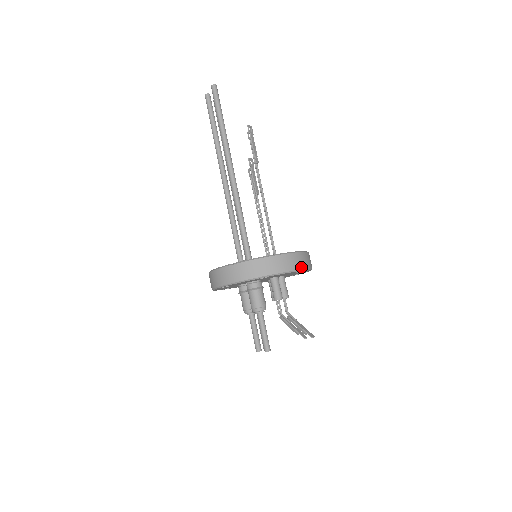
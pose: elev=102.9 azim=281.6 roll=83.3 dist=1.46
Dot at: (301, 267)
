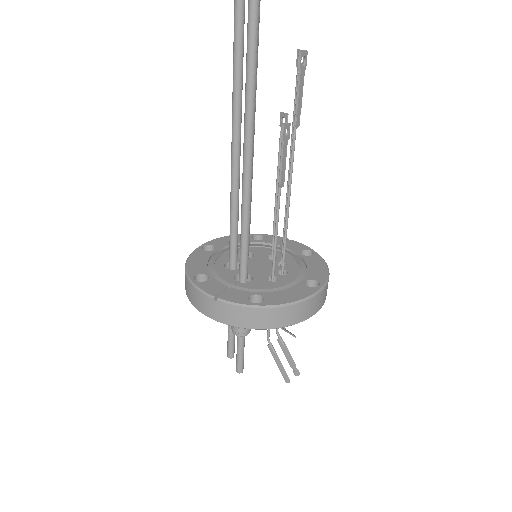
Dot at: (310, 315)
